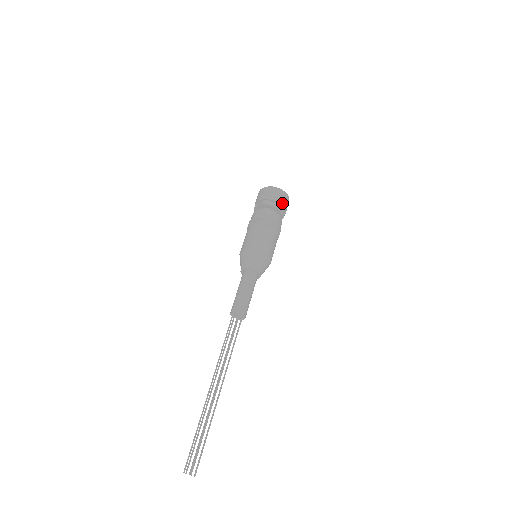
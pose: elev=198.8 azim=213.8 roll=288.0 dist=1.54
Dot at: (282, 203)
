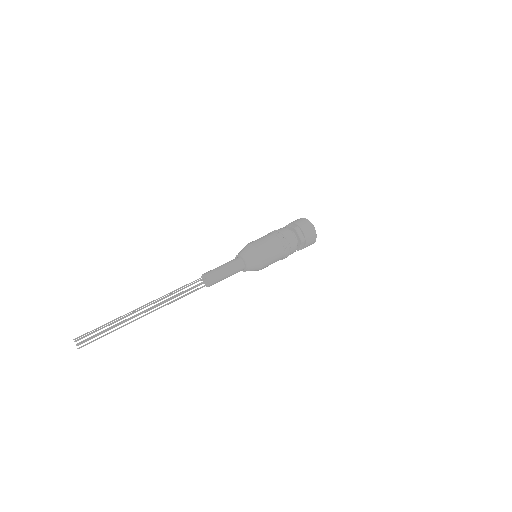
Dot at: (307, 241)
